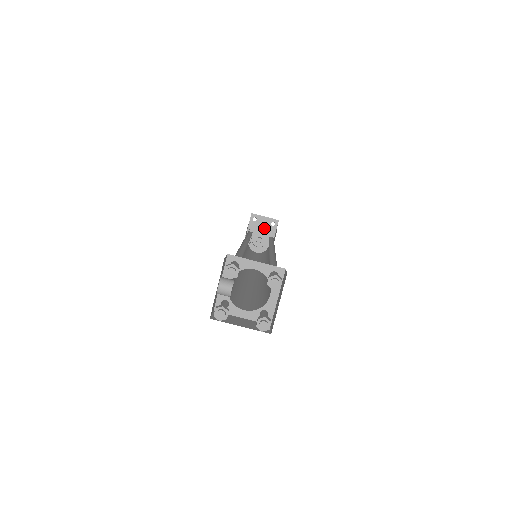
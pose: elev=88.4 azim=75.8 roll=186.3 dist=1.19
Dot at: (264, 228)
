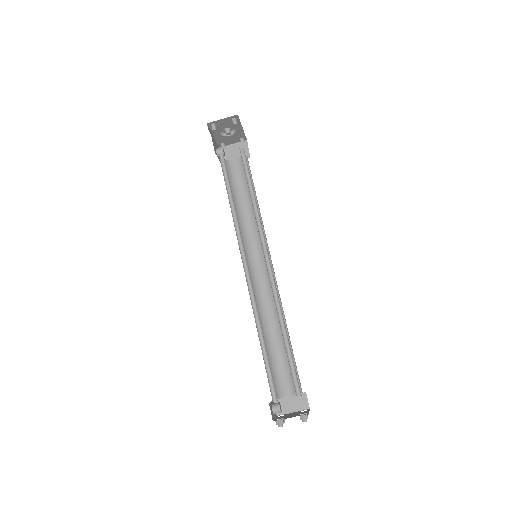
Dot at: (227, 125)
